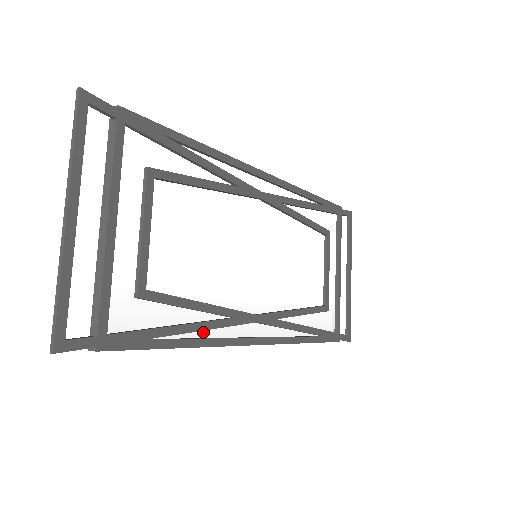
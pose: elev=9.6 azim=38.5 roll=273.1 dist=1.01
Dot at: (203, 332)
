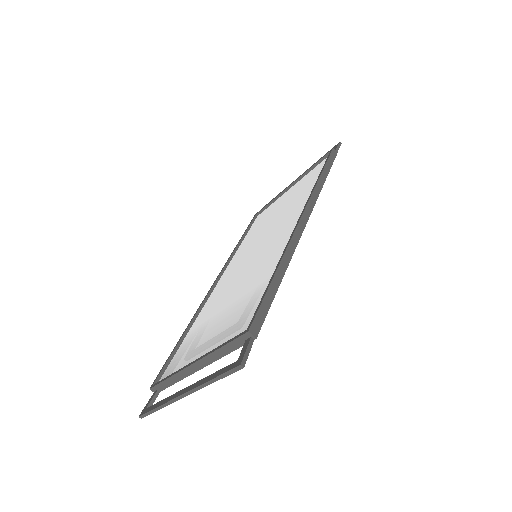
Dot at: occluded
